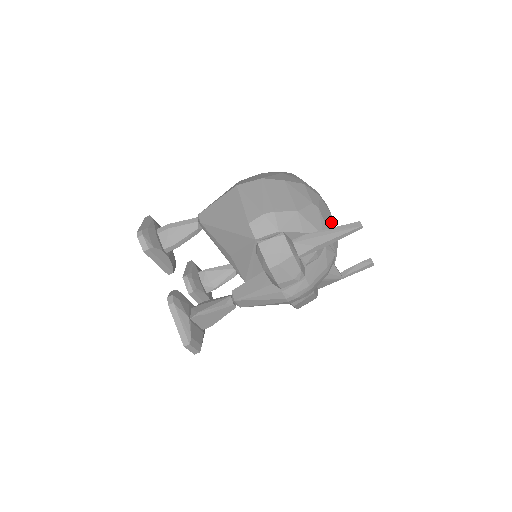
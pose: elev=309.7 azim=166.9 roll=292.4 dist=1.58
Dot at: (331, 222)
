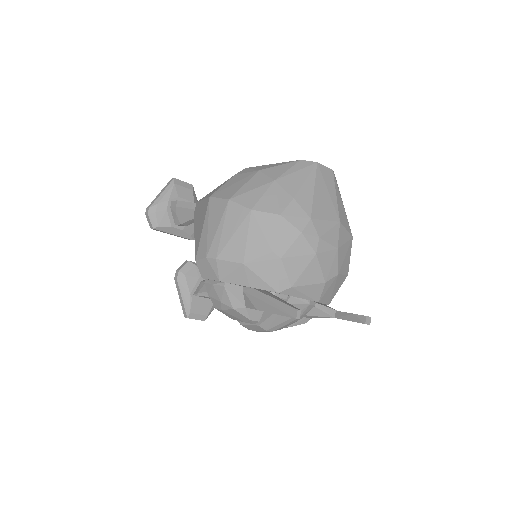
Dot at: (309, 268)
